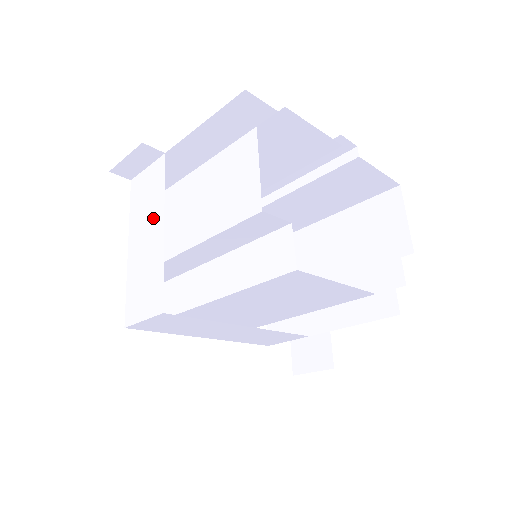
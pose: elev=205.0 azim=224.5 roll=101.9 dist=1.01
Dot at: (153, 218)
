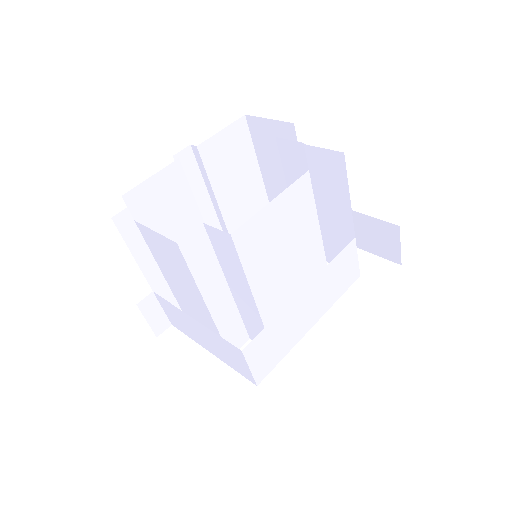
Dot at: (189, 323)
